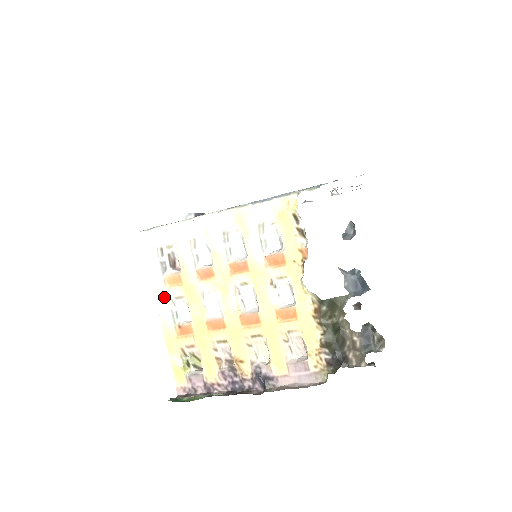
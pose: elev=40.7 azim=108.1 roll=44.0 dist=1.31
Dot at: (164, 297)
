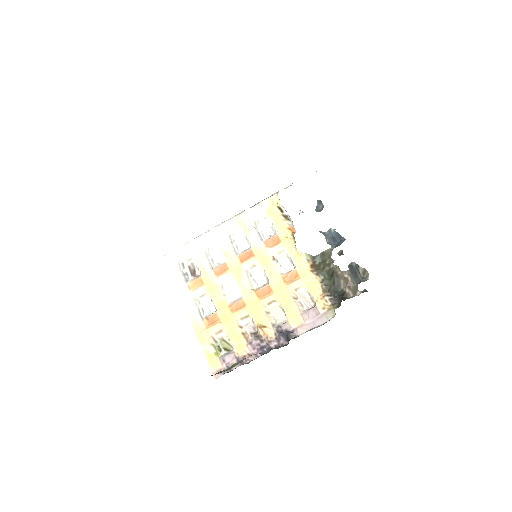
Dot at: (190, 299)
